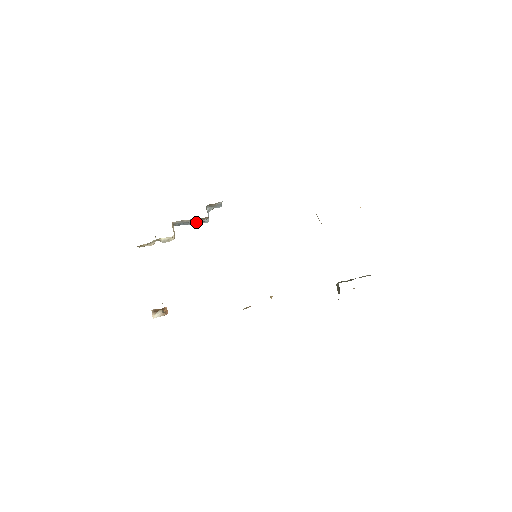
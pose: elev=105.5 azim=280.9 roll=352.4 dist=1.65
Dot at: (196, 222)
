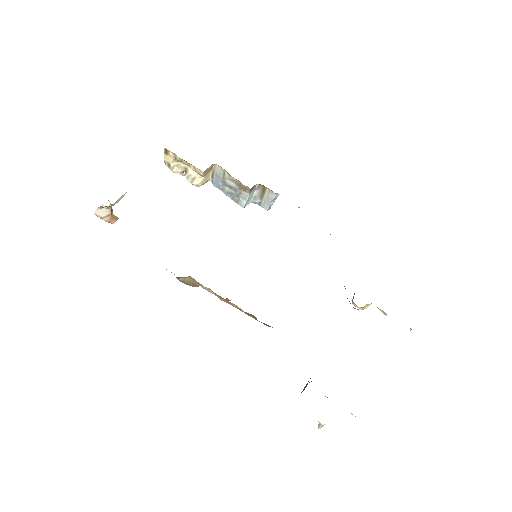
Dot at: (232, 196)
